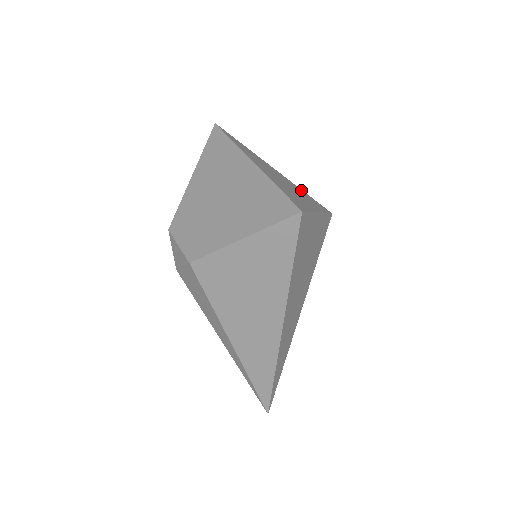
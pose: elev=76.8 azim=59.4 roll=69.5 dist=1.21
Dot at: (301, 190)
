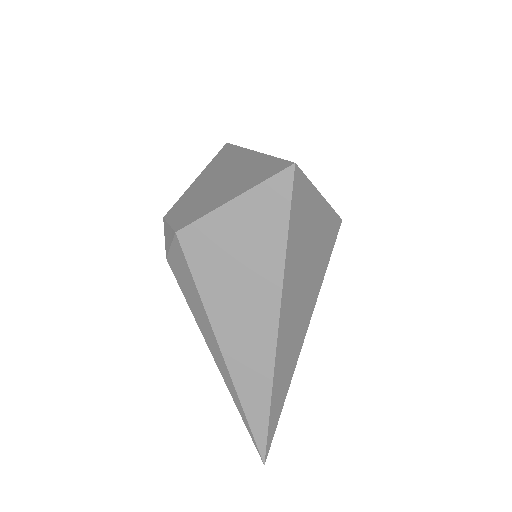
Dot at: occluded
